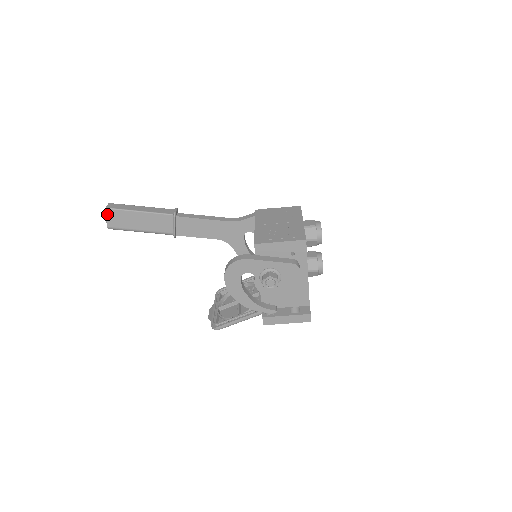
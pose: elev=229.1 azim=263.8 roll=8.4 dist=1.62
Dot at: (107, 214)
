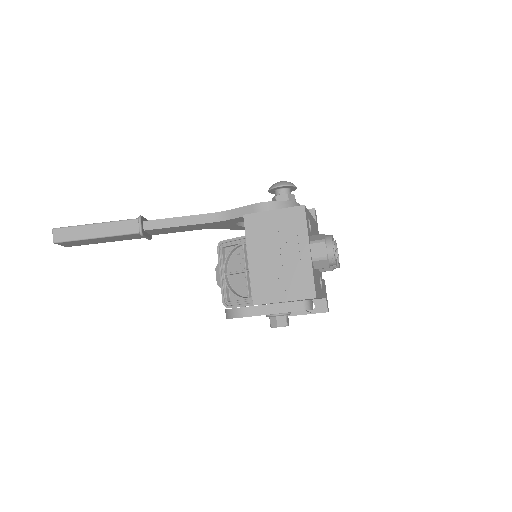
Dot at: (59, 244)
